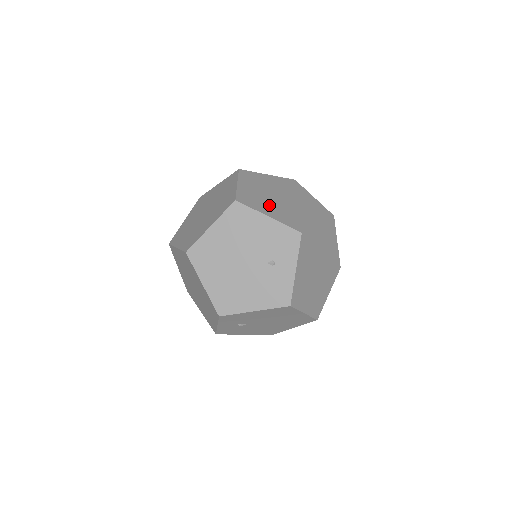
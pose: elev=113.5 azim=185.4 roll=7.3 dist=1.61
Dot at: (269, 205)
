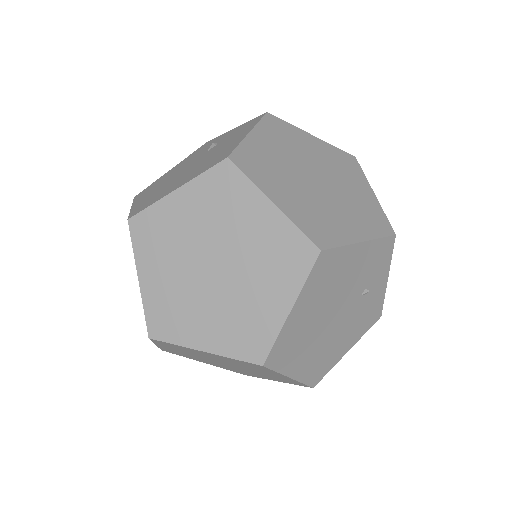
Dot at: (334, 214)
